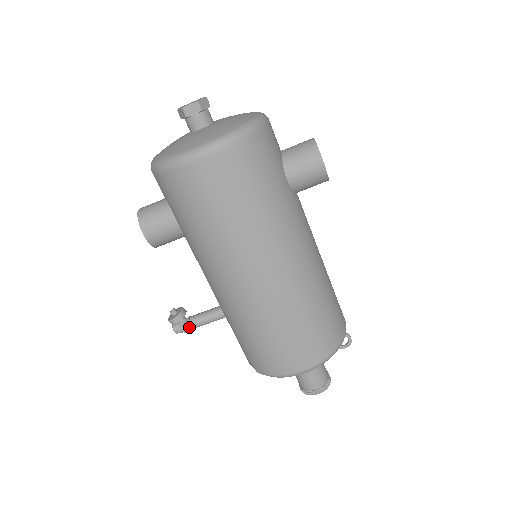
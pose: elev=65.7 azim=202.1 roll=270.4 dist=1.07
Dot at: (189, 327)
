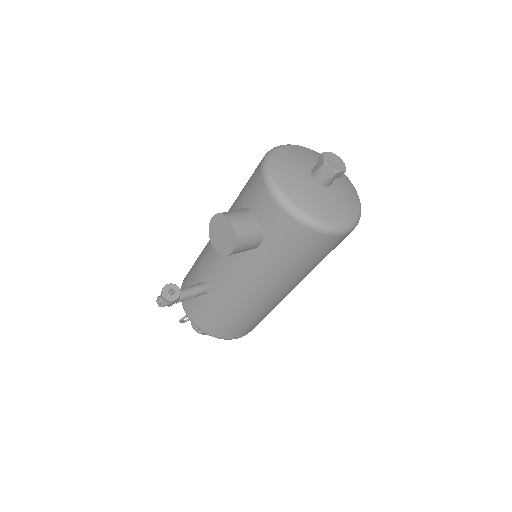
Dot at: (176, 303)
